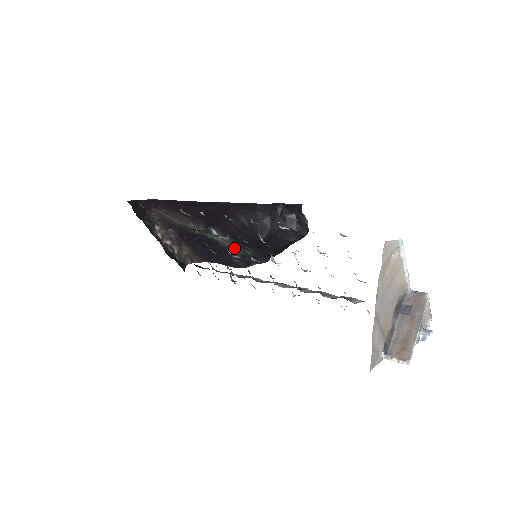
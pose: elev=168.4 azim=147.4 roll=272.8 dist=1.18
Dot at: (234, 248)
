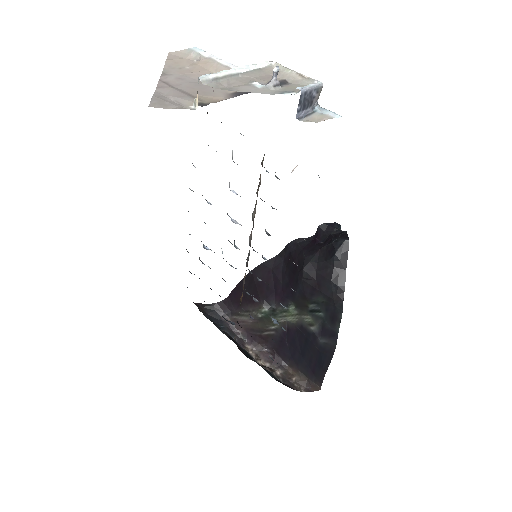
Dot at: (308, 320)
